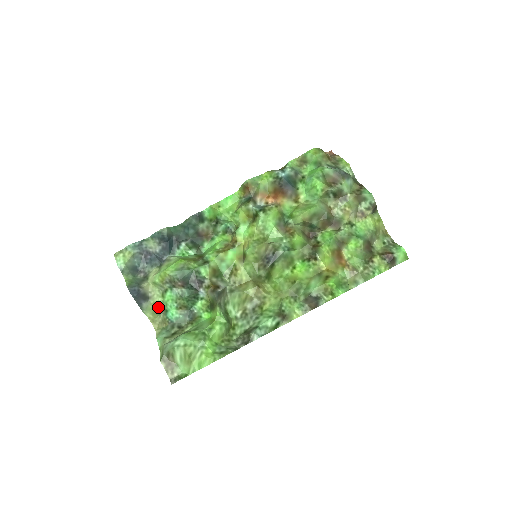
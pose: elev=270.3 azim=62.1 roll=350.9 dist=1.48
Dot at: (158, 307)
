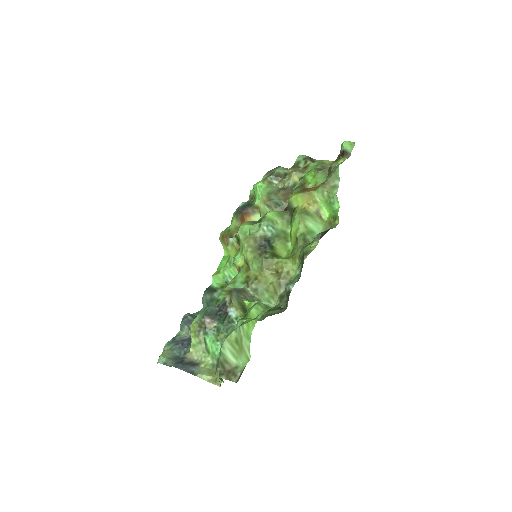
Dot at: (212, 367)
